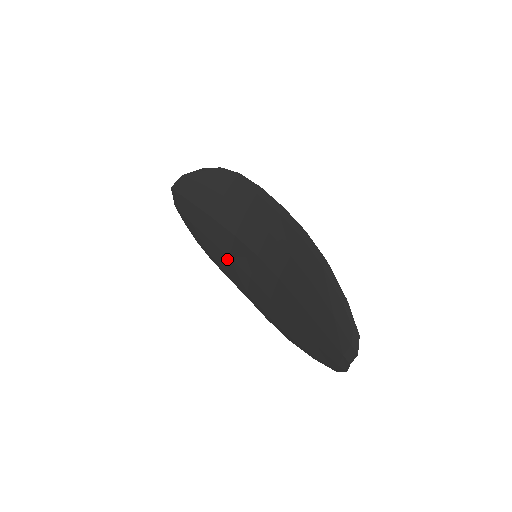
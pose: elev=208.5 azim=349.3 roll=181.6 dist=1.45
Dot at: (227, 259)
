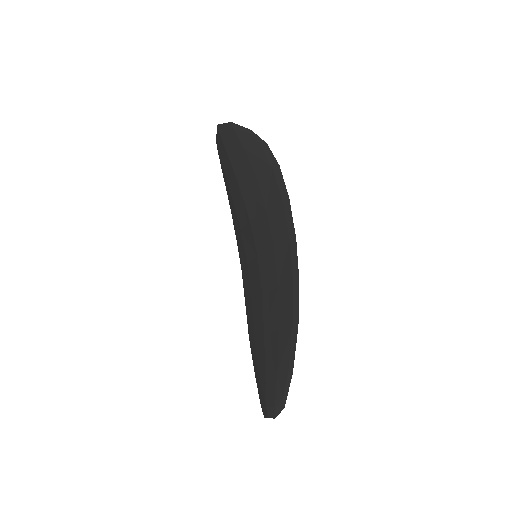
Dot at: (239, 229)
